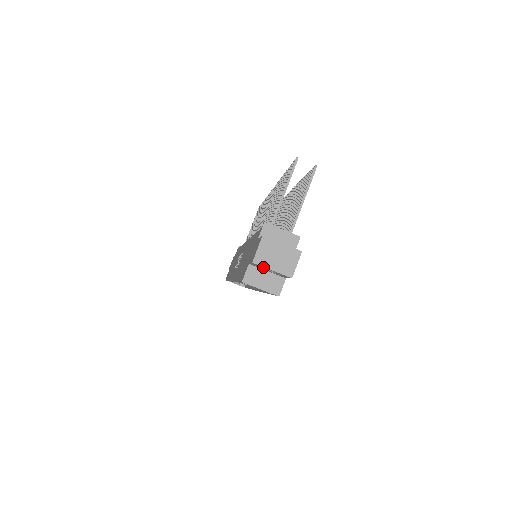
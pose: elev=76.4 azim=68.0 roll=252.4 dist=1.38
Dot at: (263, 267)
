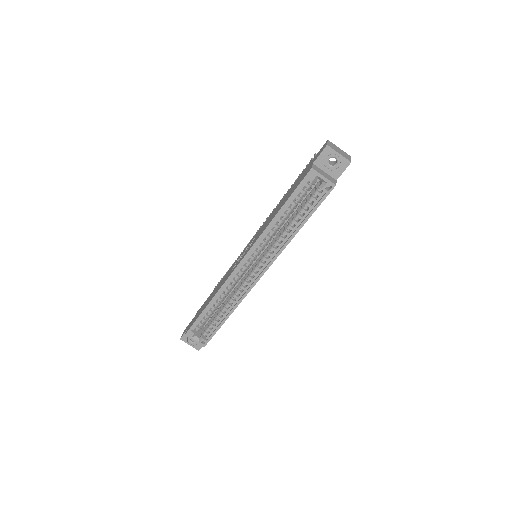
Dot at: (332, 152)
